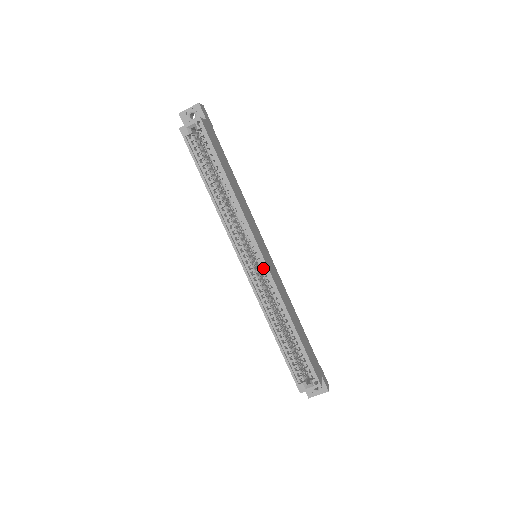
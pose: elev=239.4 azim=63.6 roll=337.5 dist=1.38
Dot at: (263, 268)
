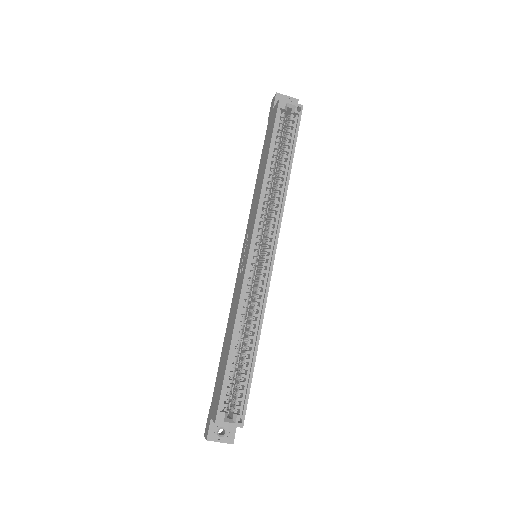
Dot at: occluded
